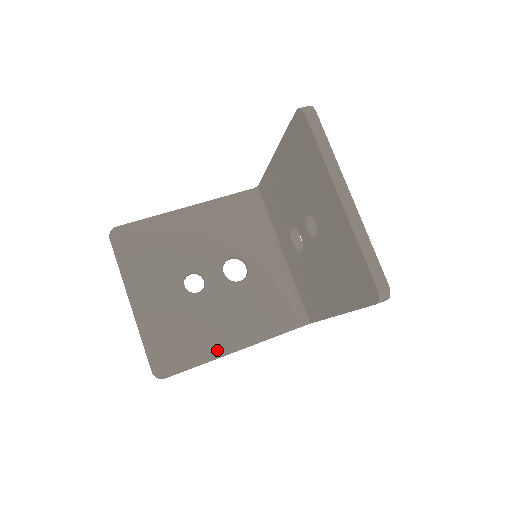
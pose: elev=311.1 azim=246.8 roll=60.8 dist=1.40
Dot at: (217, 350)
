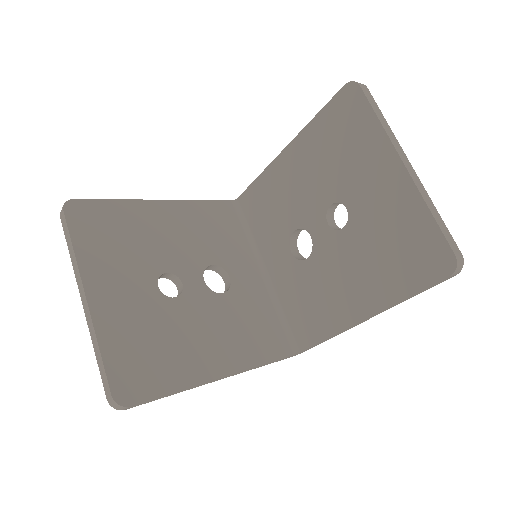
Dot at: (199, 373)
